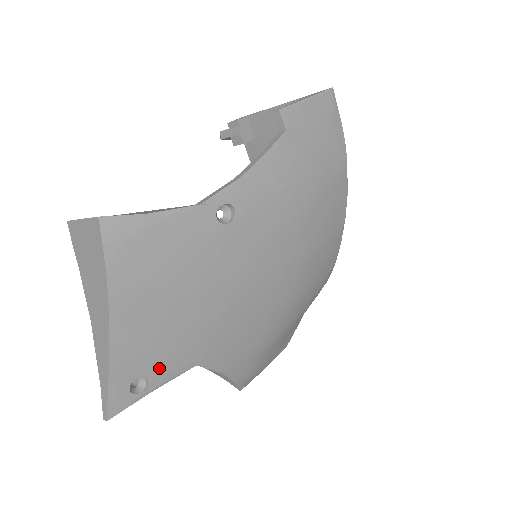
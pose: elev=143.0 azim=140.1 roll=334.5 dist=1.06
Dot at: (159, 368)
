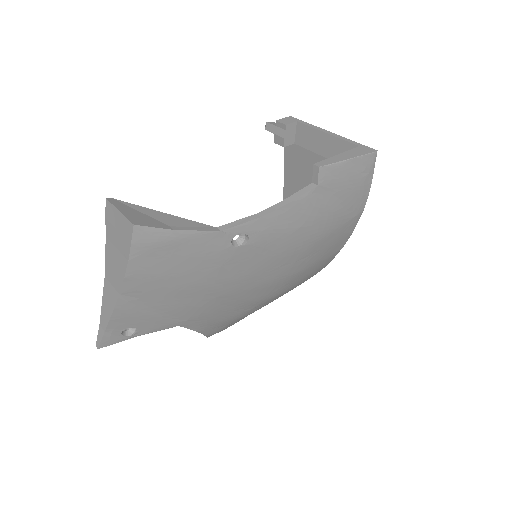
Dot at: (149, 324)
